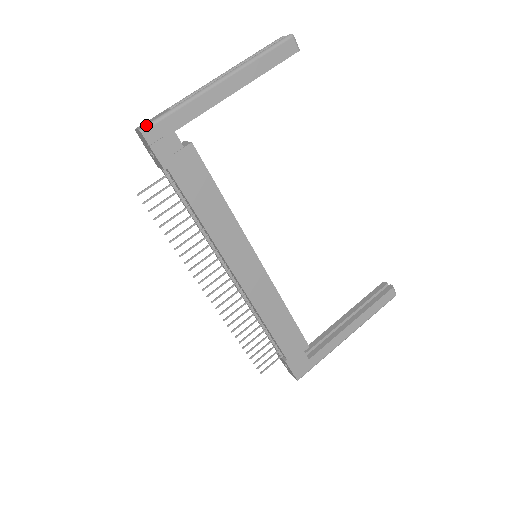
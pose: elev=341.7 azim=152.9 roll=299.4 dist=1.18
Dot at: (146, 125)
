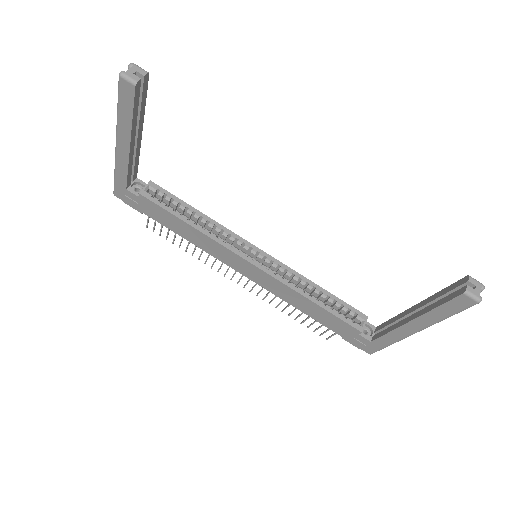
Dot at: occluded
